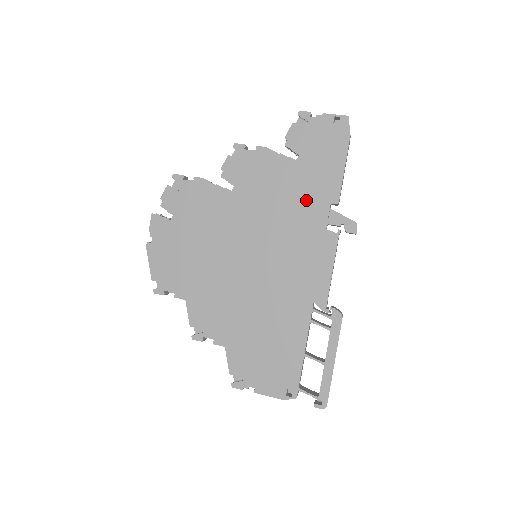
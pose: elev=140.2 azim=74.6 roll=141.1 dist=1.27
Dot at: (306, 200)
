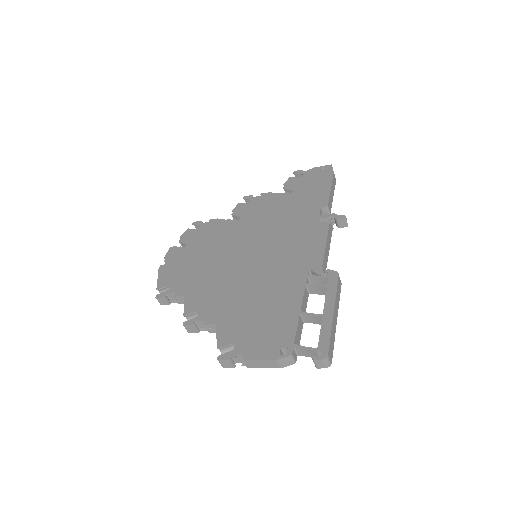
Dot at: (300, 210)
